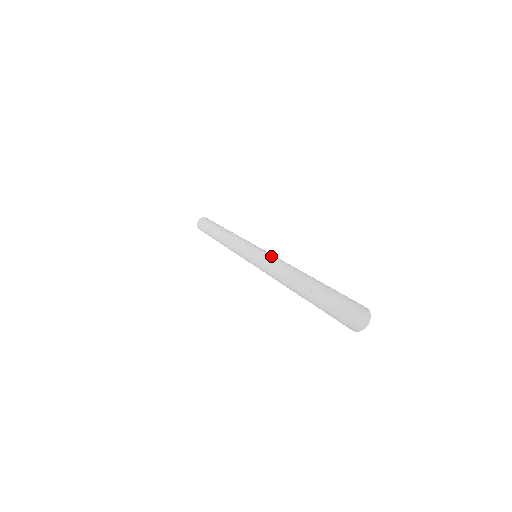
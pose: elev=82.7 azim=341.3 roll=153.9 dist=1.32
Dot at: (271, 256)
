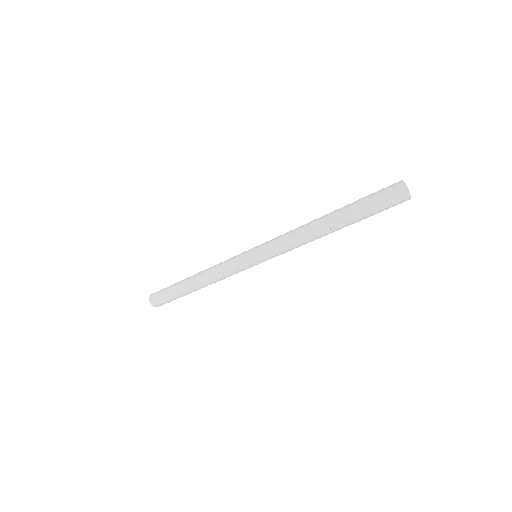
Dot at: occluded
